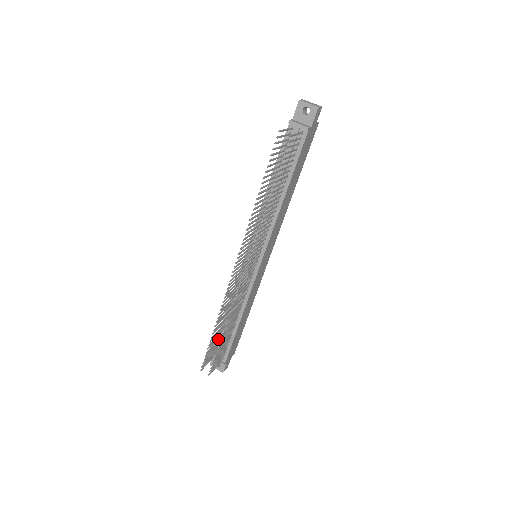
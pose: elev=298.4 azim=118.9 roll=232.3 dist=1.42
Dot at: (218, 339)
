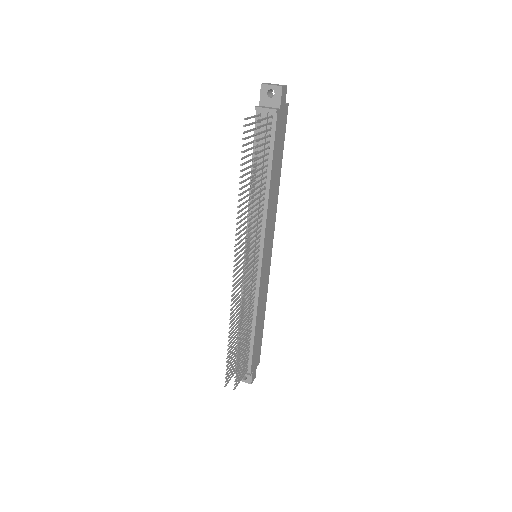
Dot at: (237, 350)
